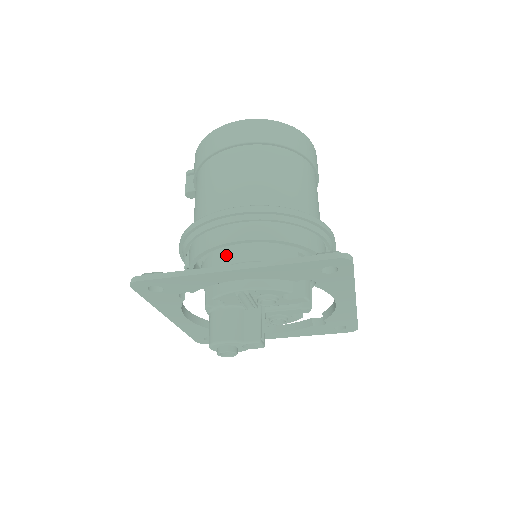
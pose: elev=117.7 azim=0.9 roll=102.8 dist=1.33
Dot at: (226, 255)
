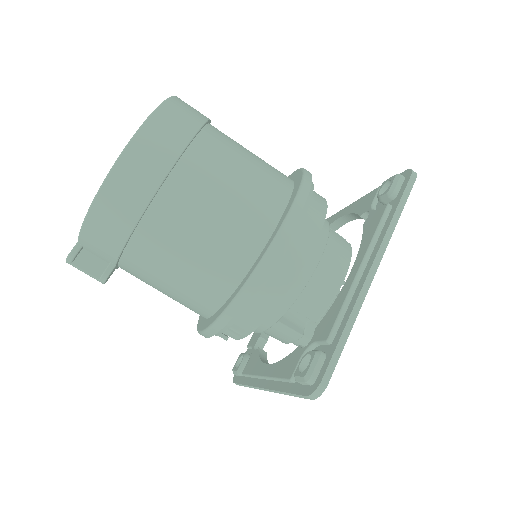
Dot at: (298, 276)
